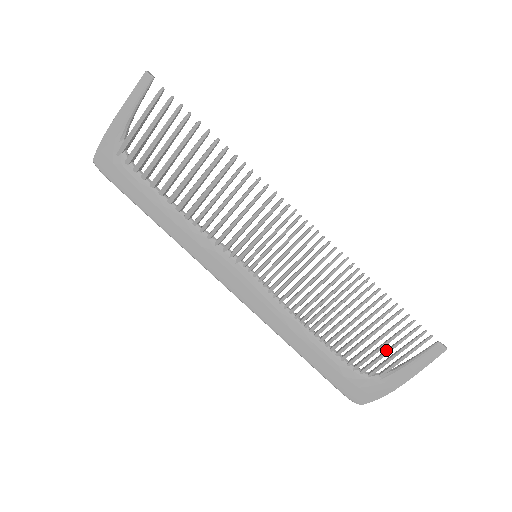
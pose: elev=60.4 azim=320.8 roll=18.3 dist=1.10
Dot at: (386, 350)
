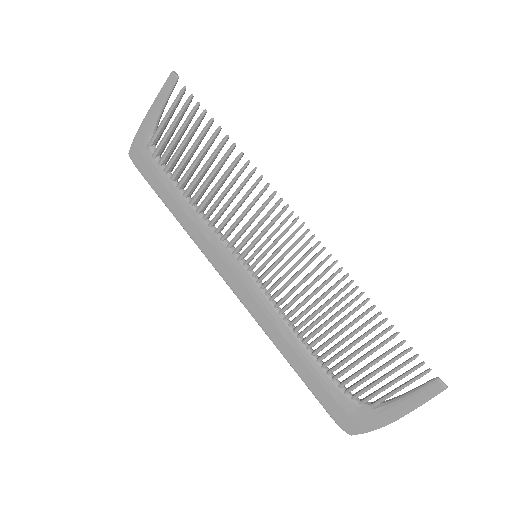
Dot at: occluded
